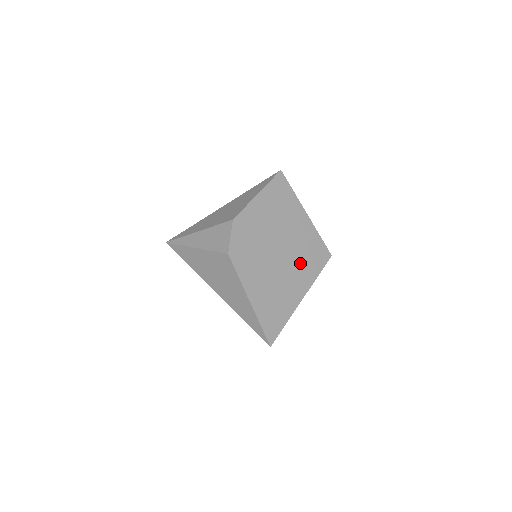
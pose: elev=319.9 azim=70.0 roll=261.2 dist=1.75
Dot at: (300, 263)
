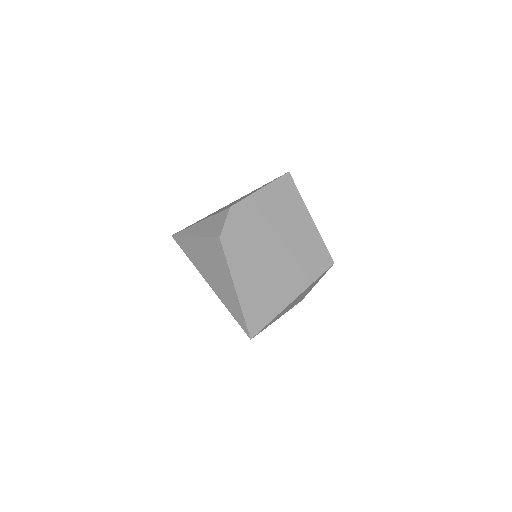
Dot at: (297, 263)
